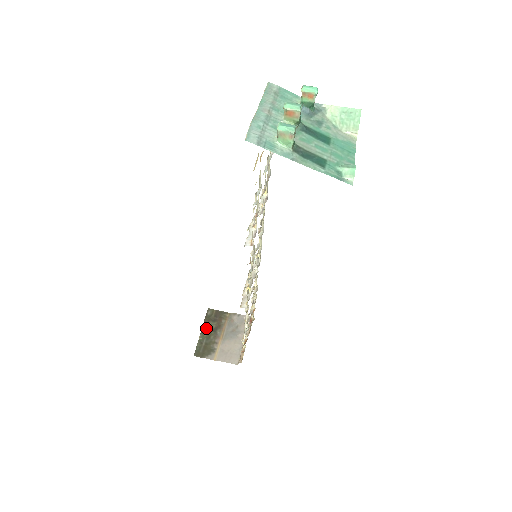
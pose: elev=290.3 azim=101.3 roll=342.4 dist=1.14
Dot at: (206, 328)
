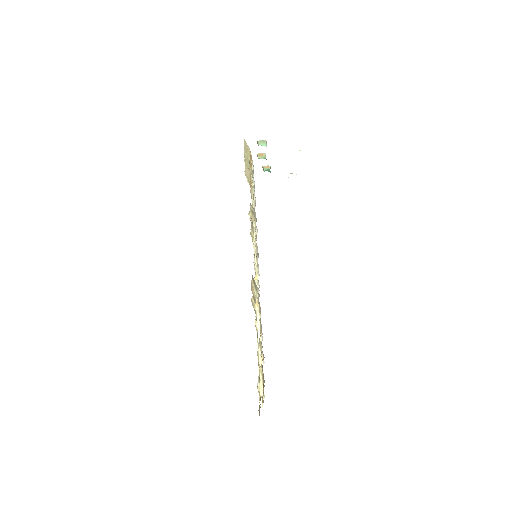
Dot at: occluded
